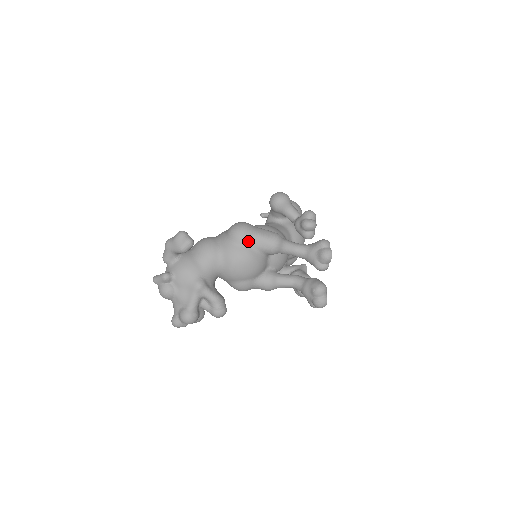
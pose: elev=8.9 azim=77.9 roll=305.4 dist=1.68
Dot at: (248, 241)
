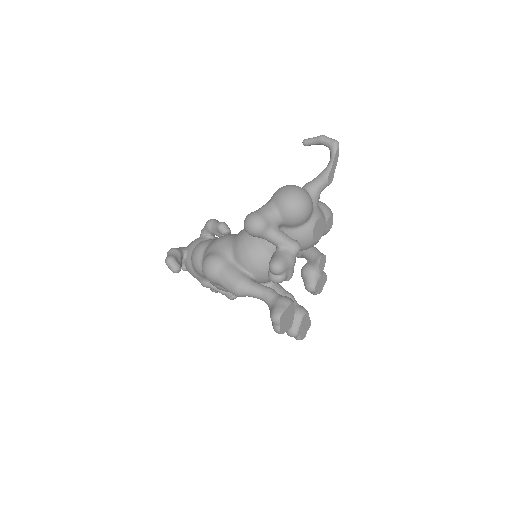
Dot at: (216, 284)
